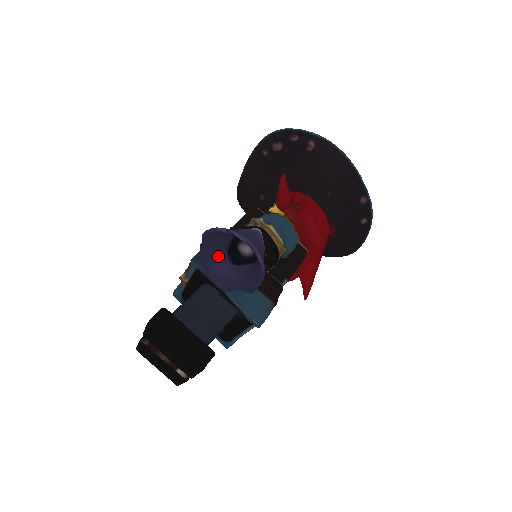
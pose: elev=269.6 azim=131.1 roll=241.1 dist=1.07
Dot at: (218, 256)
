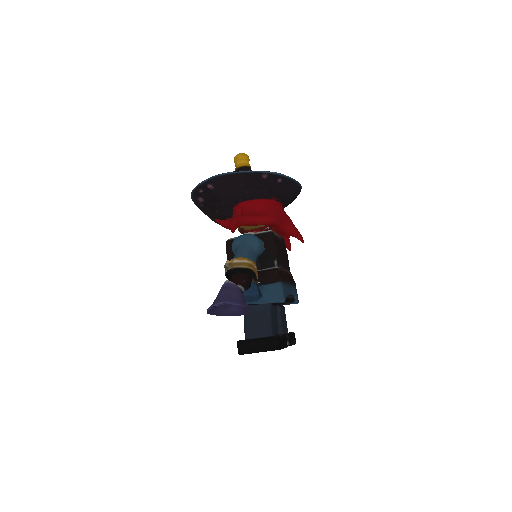
Dot at: (226, 308)
